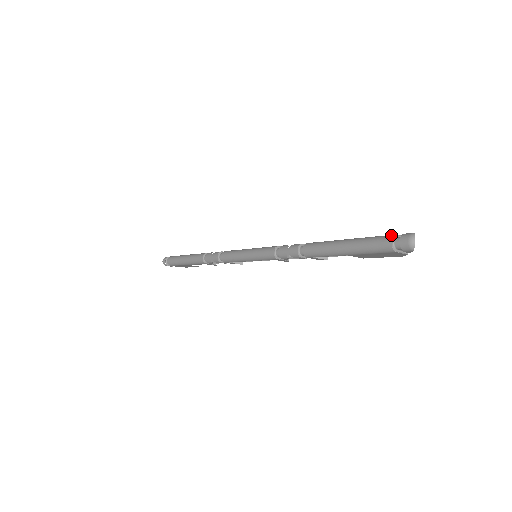
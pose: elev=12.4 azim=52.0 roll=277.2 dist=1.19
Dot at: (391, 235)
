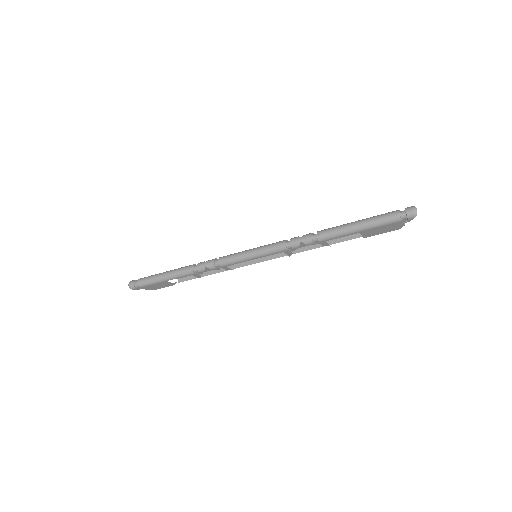
Dot at: (396, 210)
